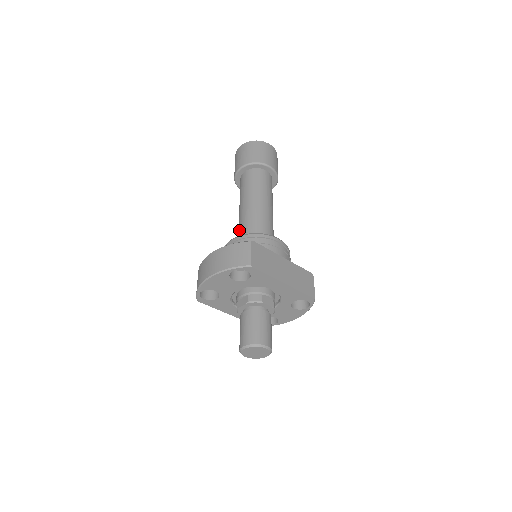
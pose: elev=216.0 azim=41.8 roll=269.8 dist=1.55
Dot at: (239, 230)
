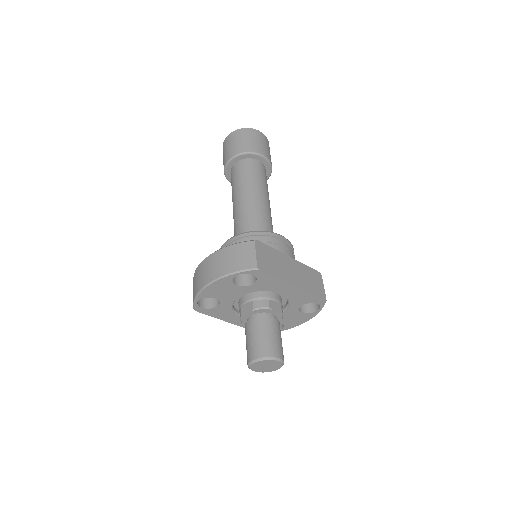
Dot at: (235, 228)
